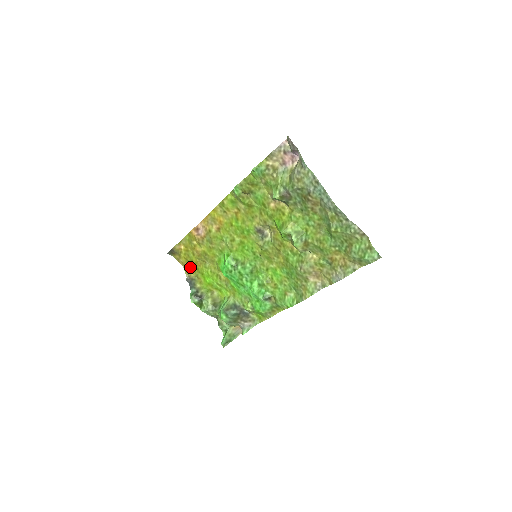
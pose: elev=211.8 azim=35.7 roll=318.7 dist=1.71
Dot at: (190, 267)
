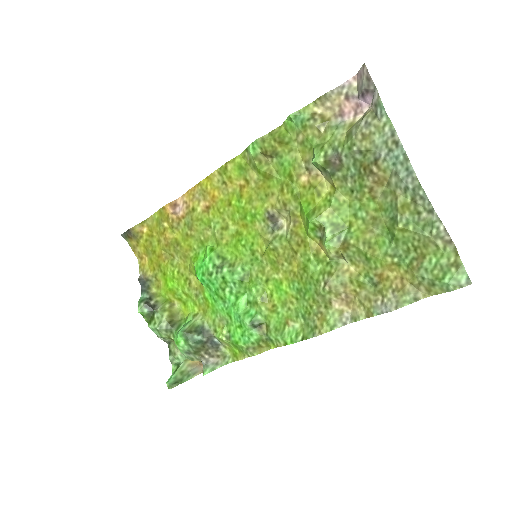
Dot at: (149, 261)
